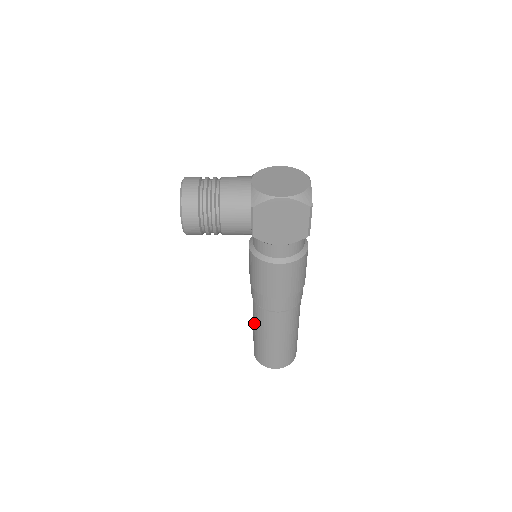
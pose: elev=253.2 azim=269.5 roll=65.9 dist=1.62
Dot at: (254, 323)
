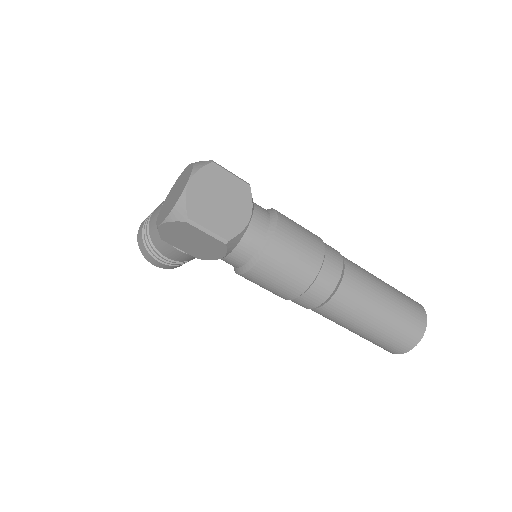
Dot at: occluded
